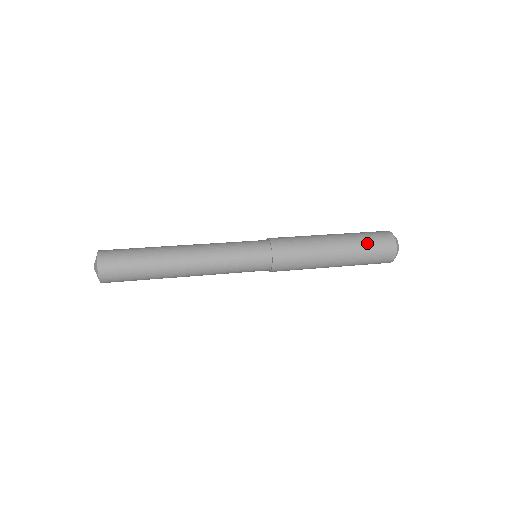
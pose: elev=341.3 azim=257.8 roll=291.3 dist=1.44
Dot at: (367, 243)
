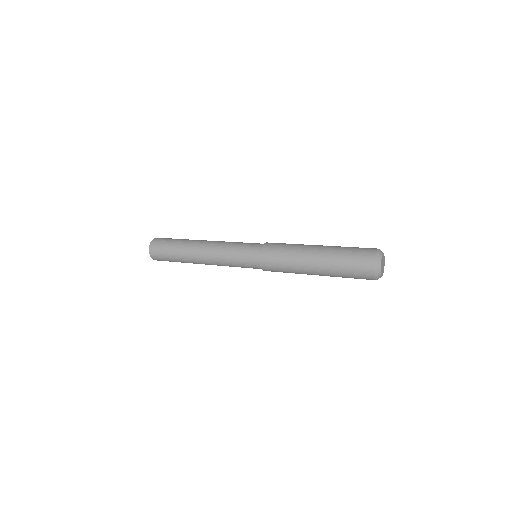
Dot at: (348, 247)
